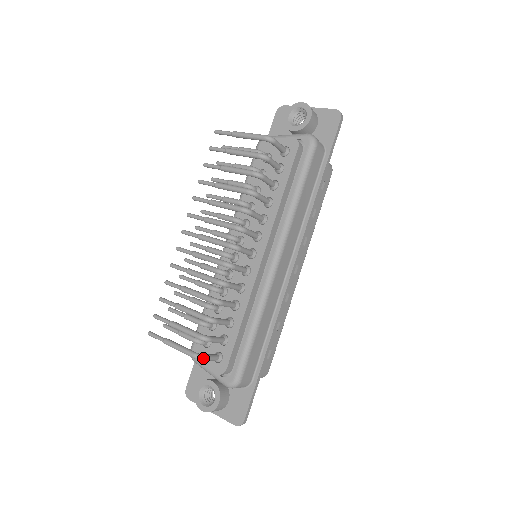
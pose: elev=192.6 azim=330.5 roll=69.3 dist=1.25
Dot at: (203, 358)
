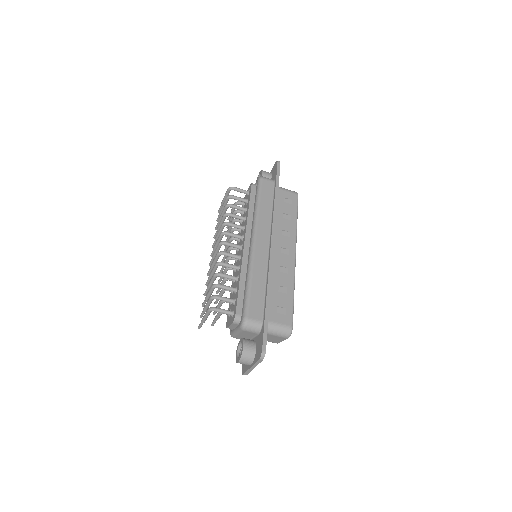
Dot at: (213, 308)
